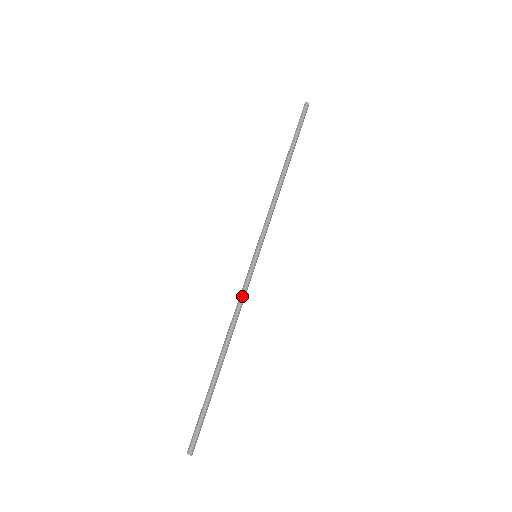
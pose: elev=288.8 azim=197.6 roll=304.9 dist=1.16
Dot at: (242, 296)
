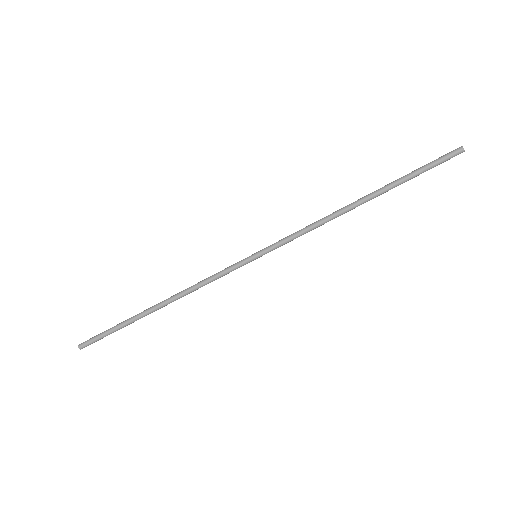
Dot at: occluded
